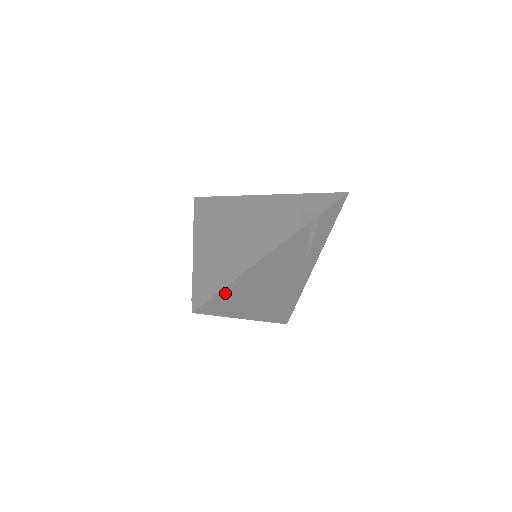
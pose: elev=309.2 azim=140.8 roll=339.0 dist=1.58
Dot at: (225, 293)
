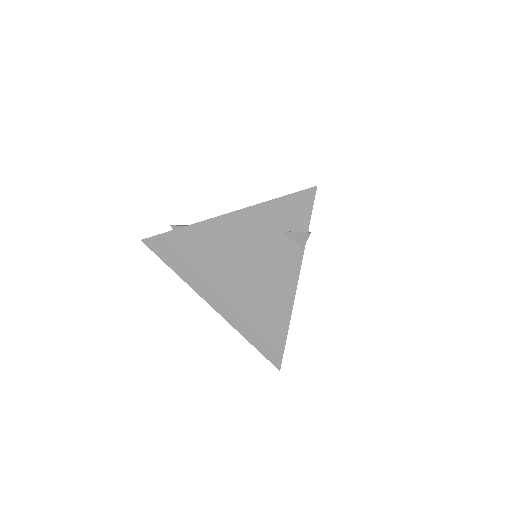
Dot at: occluded
